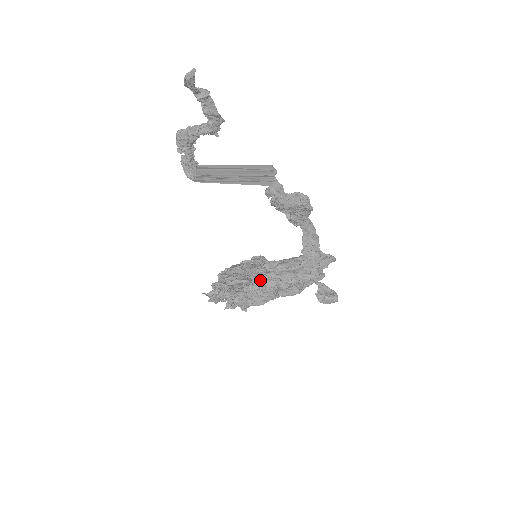
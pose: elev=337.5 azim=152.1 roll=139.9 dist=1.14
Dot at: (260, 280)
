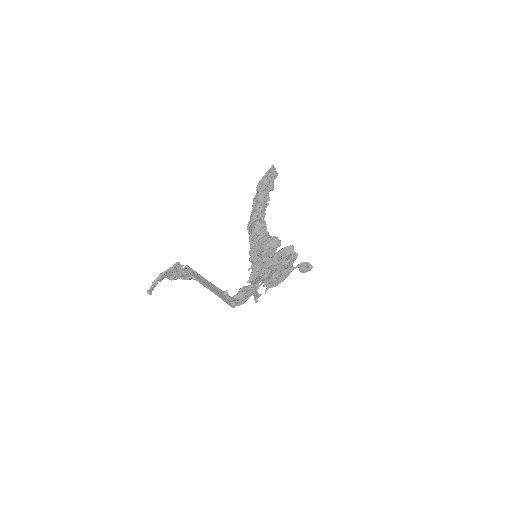
Dot at: occluded
